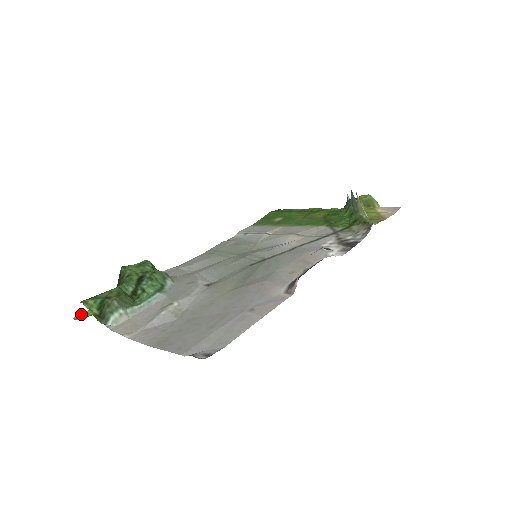
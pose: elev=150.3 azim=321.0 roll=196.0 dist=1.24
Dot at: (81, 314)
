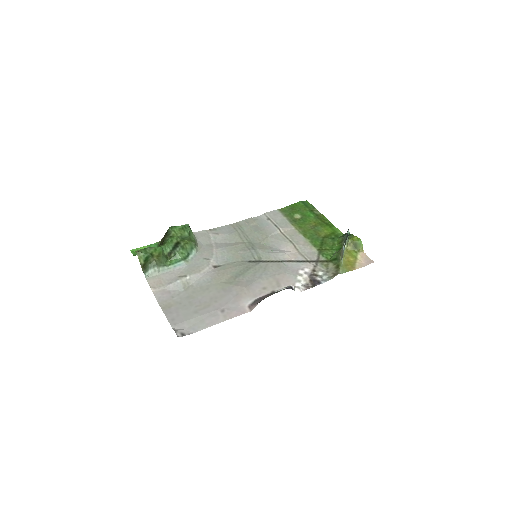
Dot at: (136, 249)
